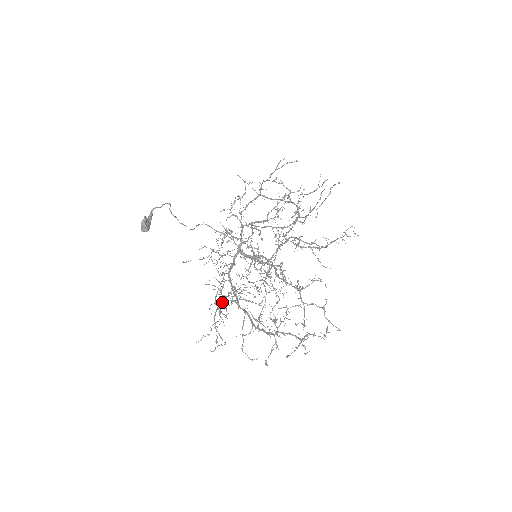
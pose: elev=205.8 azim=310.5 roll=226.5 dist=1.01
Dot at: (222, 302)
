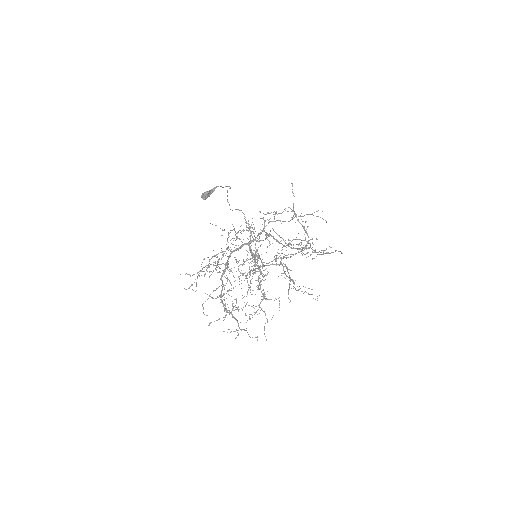
Dot at: (214, 265)
